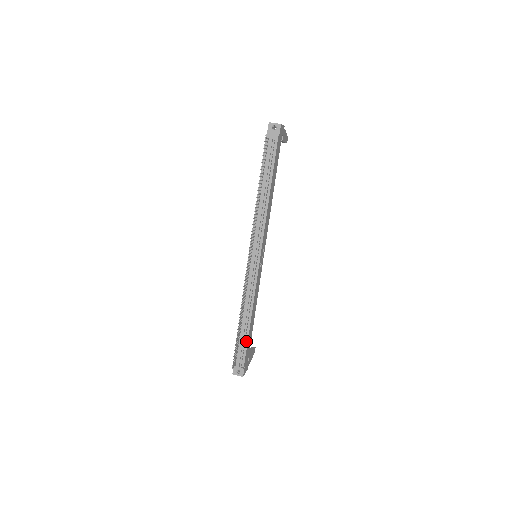
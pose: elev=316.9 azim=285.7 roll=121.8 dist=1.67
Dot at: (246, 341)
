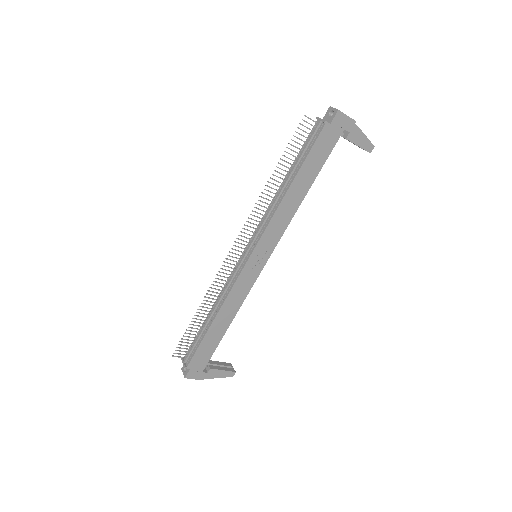
Dot at: (201, 340)
